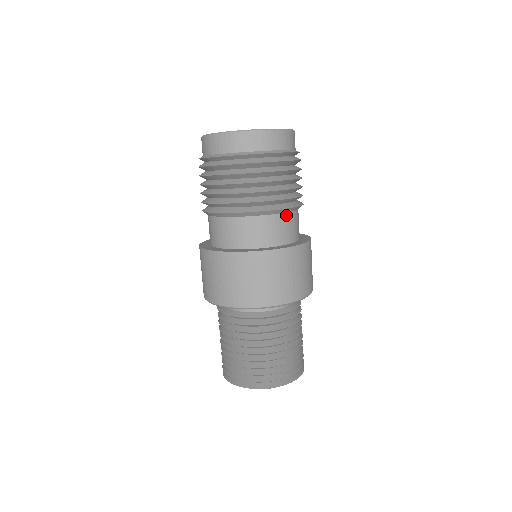
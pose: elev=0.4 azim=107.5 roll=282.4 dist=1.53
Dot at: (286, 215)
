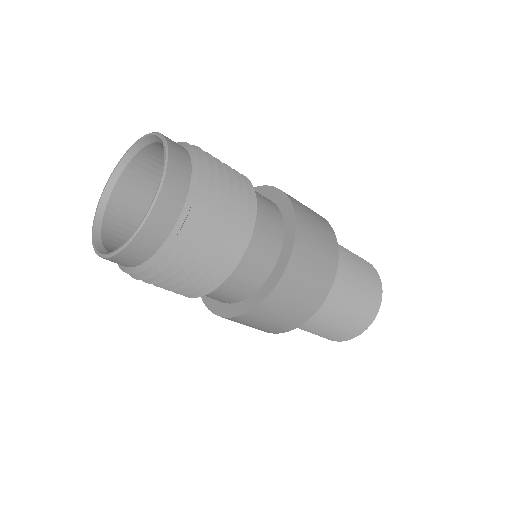
Dot at: (217, 288)
